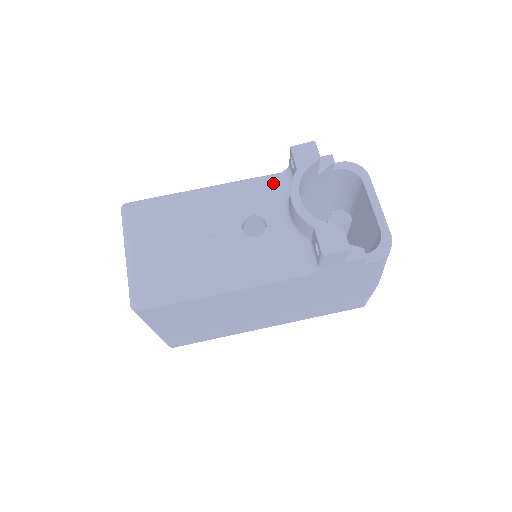
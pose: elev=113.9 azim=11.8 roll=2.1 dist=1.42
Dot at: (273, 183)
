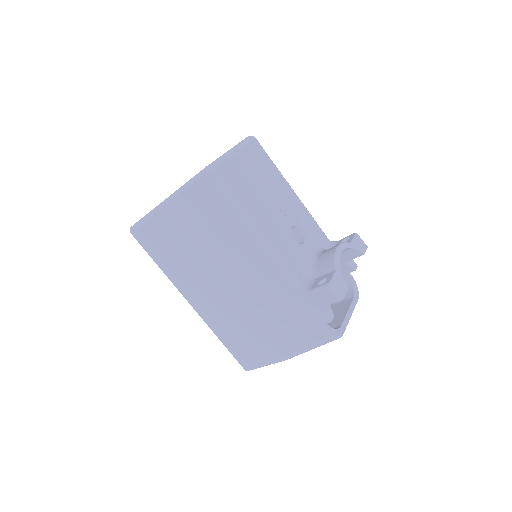
Dot at: (322, 236)
